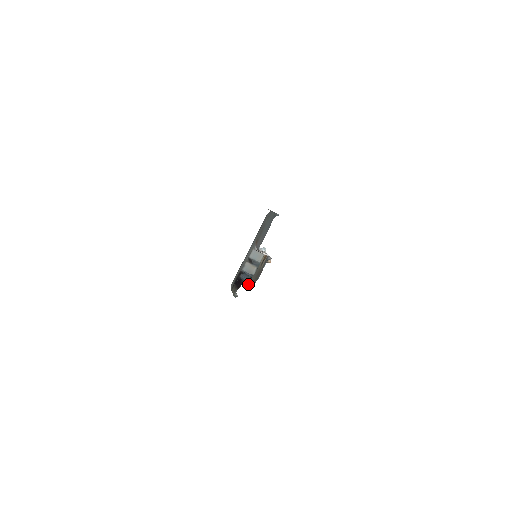
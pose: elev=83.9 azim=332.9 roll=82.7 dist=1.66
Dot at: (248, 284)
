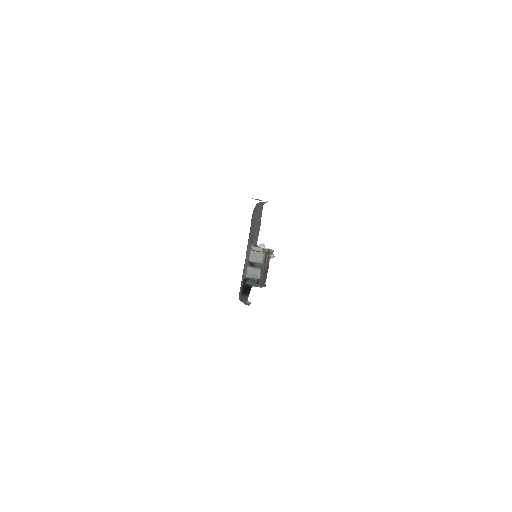
Dot at: occluded
